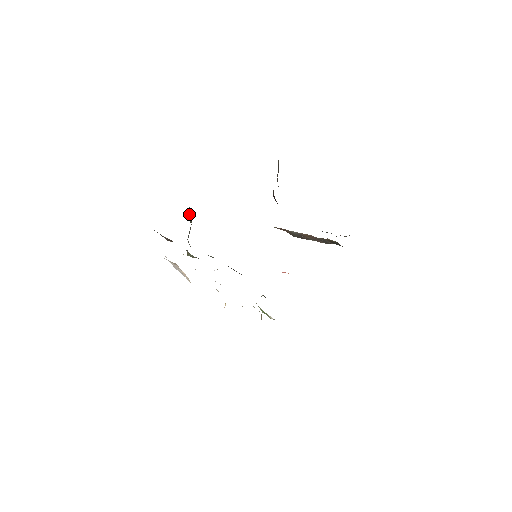
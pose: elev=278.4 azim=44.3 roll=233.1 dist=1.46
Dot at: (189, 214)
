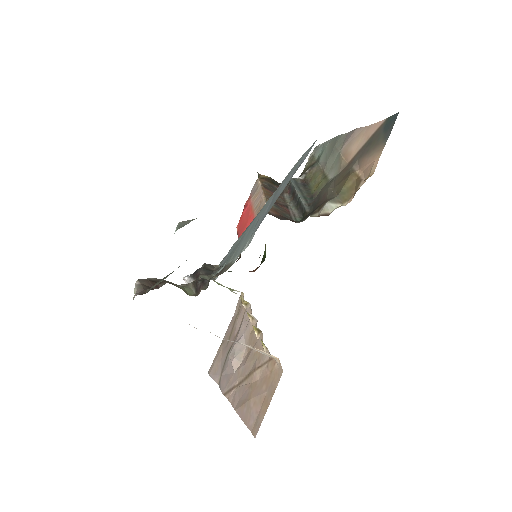
Dot at: occluded
